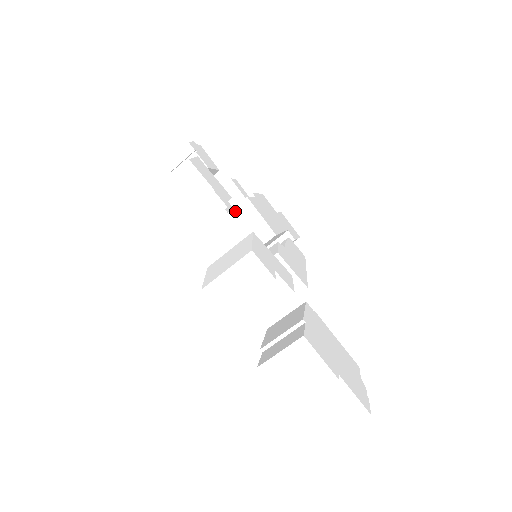
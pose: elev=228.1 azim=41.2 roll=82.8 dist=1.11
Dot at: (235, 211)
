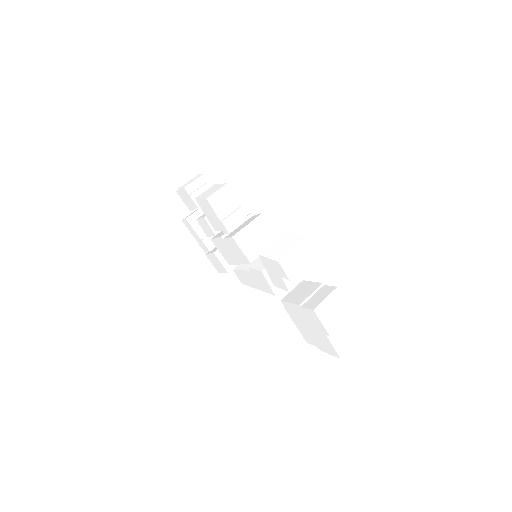
Dot at: (255, 222)
